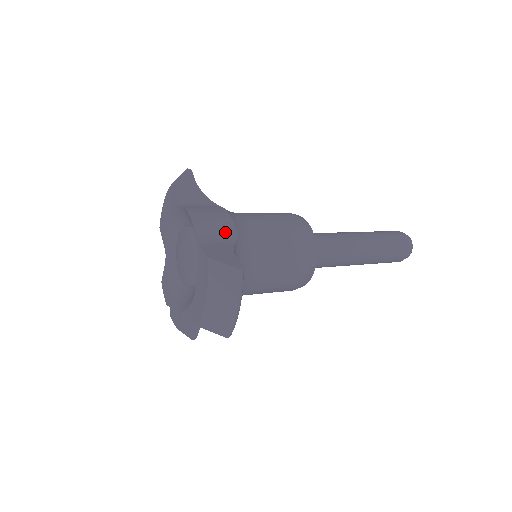
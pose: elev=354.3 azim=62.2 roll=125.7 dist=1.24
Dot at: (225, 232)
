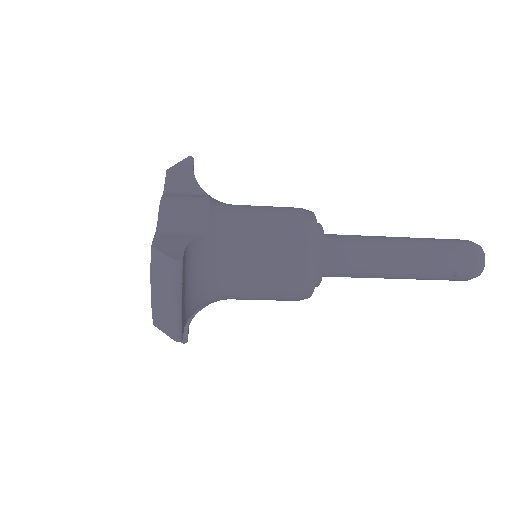
Dot at: (194, 222)
